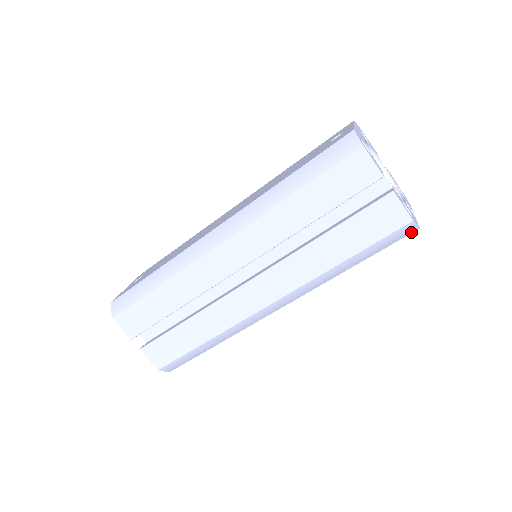
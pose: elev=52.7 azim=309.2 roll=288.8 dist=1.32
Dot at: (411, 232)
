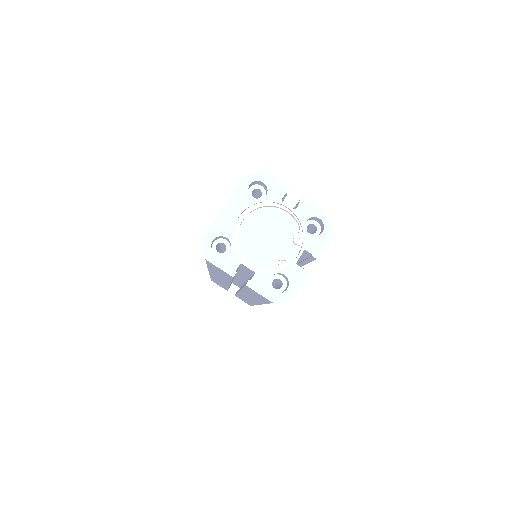
Dot at: occluded
